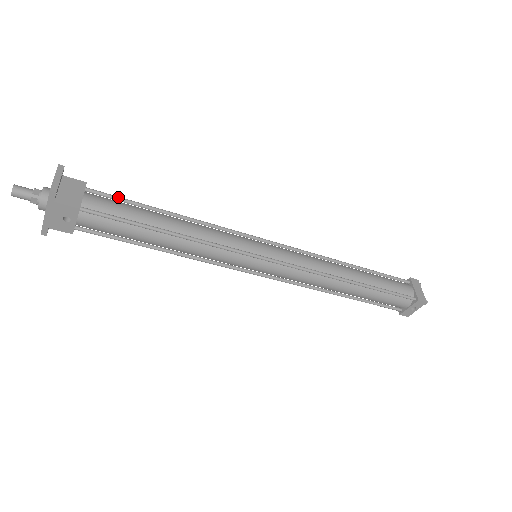
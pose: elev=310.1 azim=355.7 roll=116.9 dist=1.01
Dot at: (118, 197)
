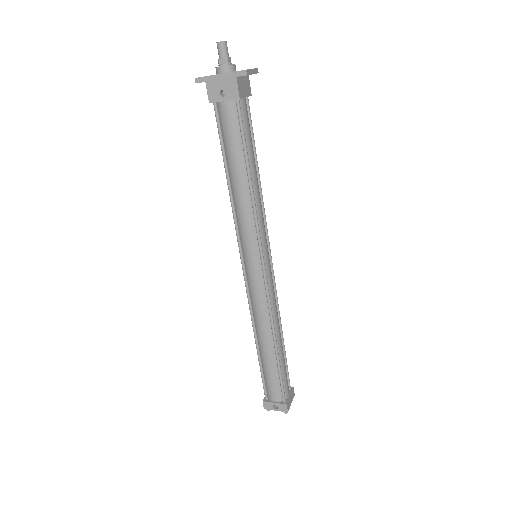
Dot at: occluded
